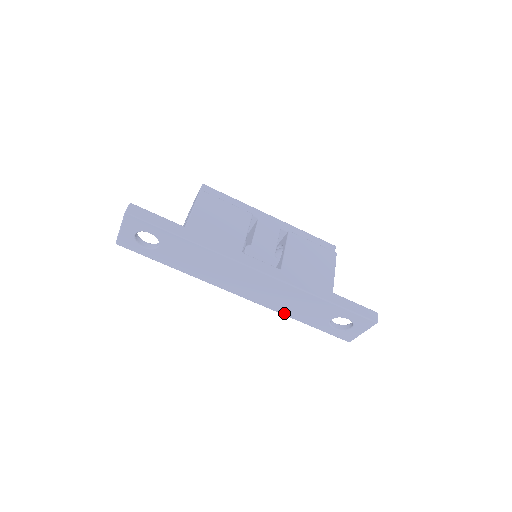
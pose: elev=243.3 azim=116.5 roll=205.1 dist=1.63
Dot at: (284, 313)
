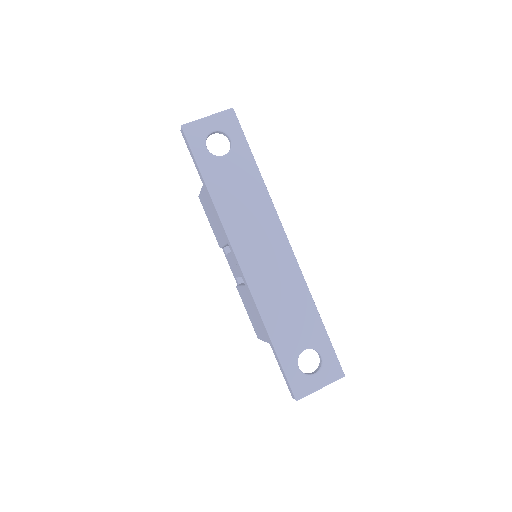
Dot at: (264, 314)
